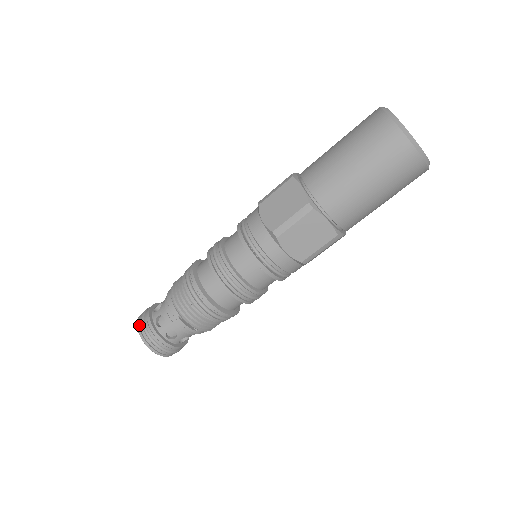
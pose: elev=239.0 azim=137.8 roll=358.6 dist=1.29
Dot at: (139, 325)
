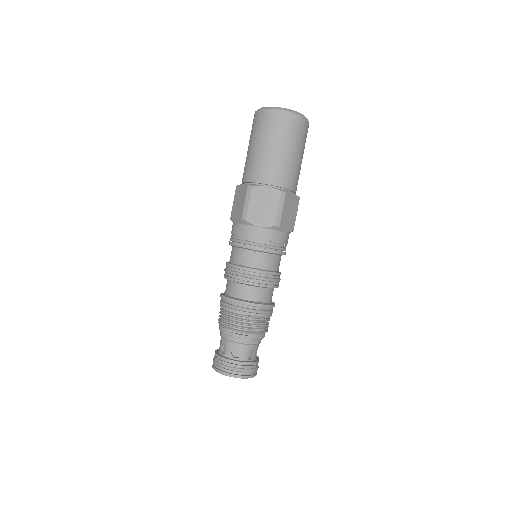
Dot at: (213, 366)
